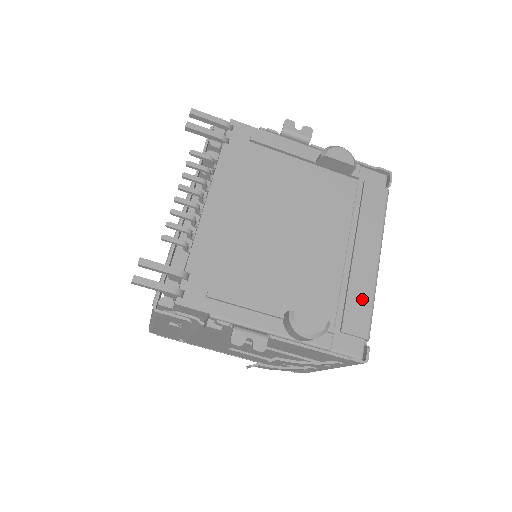
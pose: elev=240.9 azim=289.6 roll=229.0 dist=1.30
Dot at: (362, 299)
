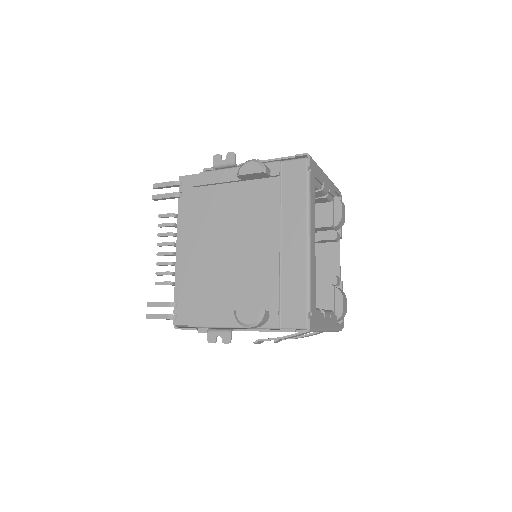
Dot at: (298, 280)
